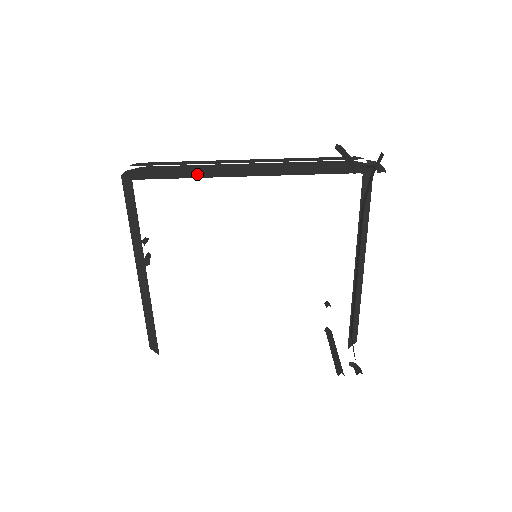
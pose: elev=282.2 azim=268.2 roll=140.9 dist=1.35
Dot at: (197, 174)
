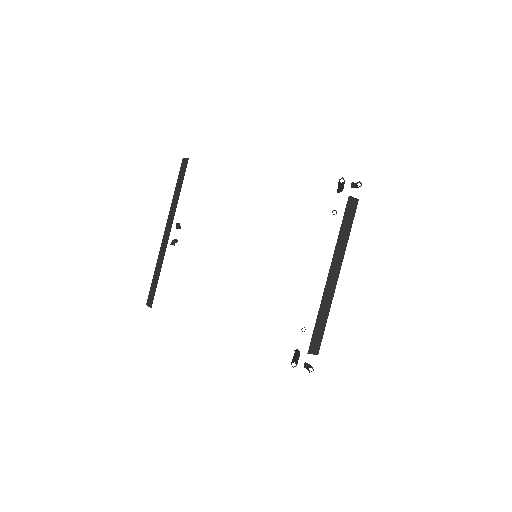
Dot at: occluded
